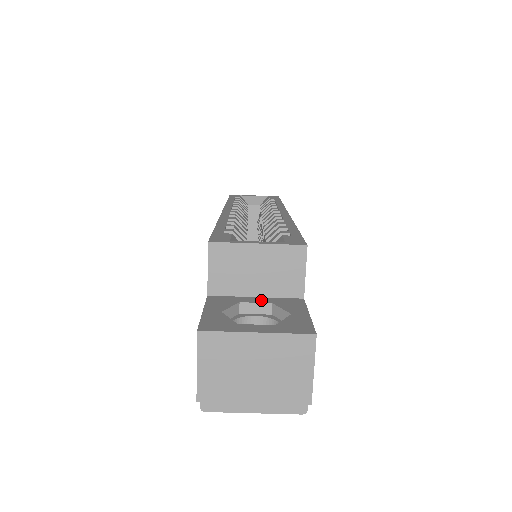
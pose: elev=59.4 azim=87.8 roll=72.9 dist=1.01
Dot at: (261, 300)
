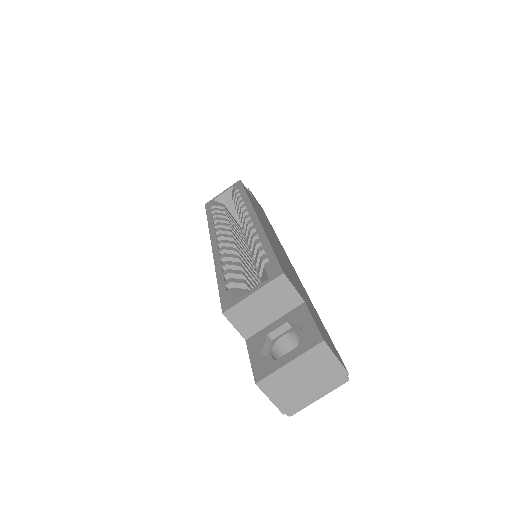
Dot at: (279, 323)
